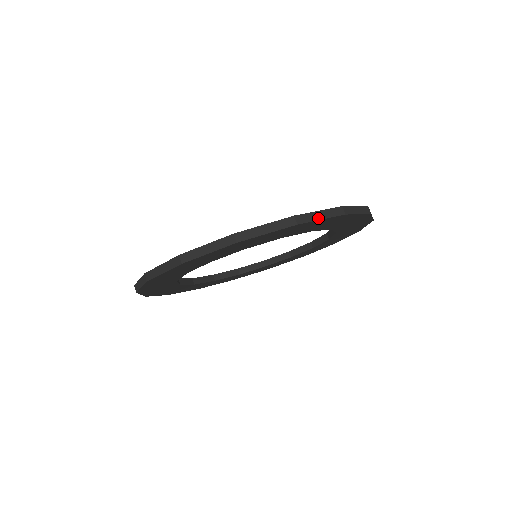
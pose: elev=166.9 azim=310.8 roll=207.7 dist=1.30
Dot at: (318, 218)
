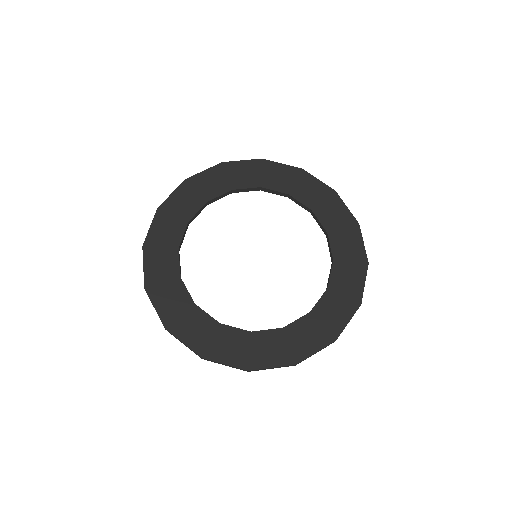
Dot at: occluded
